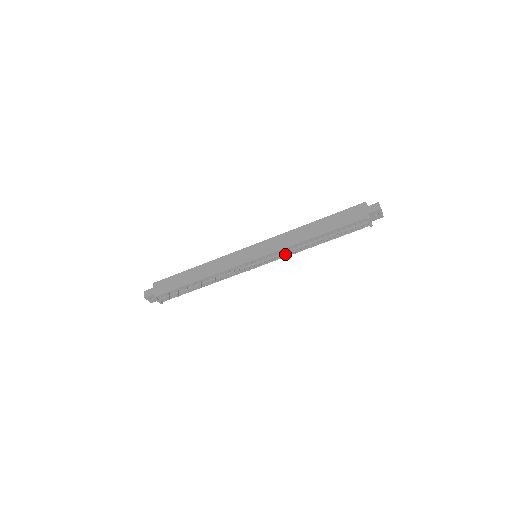
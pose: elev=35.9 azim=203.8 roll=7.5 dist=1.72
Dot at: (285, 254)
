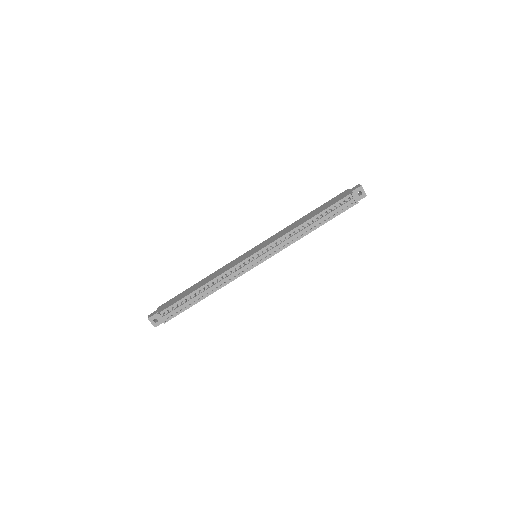
Dot at: (282, 244)
